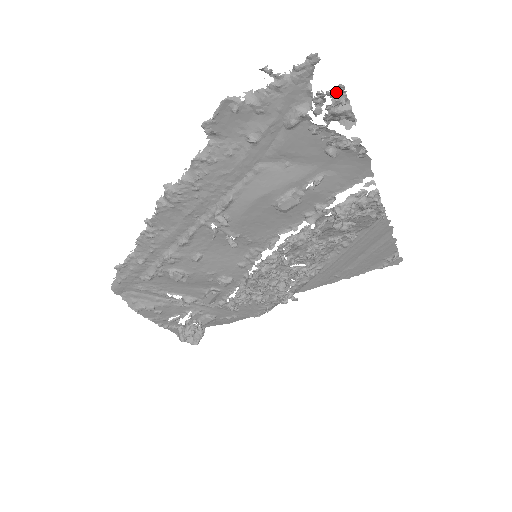
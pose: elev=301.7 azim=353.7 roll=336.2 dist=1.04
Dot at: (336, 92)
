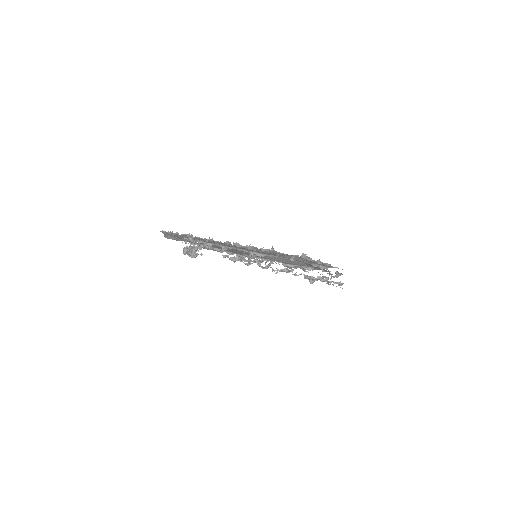
Dot at: (340, 287)
